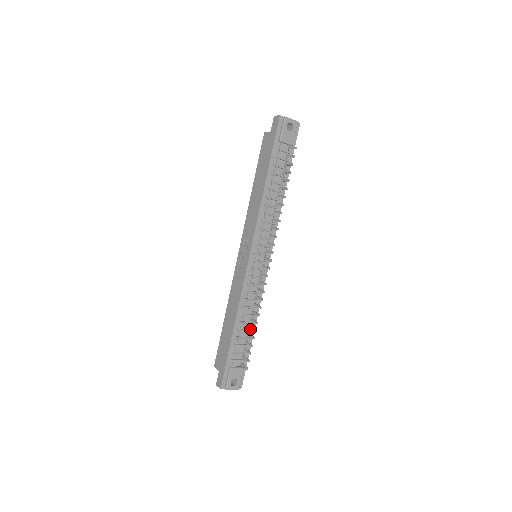
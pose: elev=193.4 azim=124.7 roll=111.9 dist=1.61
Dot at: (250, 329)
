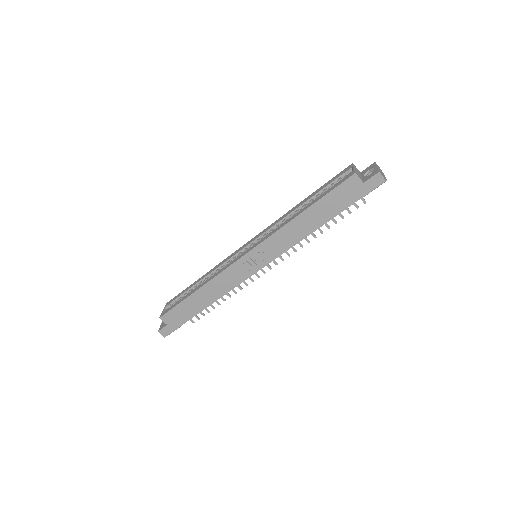
Dot at: occluded
